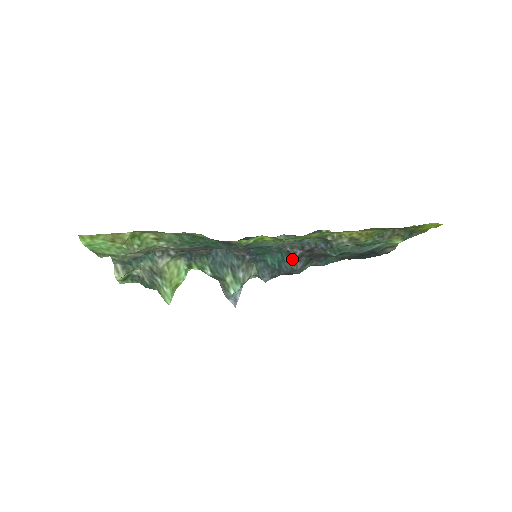
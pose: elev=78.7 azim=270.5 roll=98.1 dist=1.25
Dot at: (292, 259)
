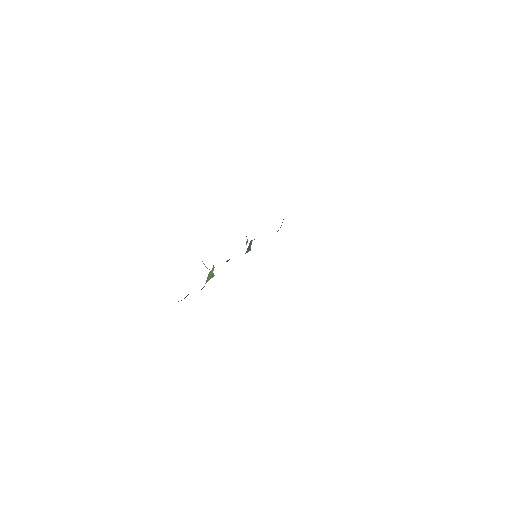
Dot at: occluded
